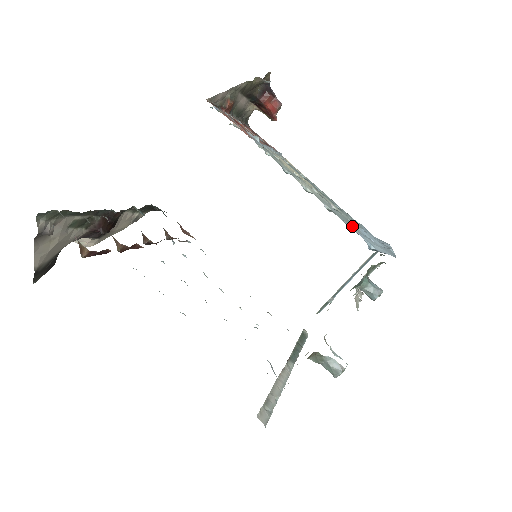
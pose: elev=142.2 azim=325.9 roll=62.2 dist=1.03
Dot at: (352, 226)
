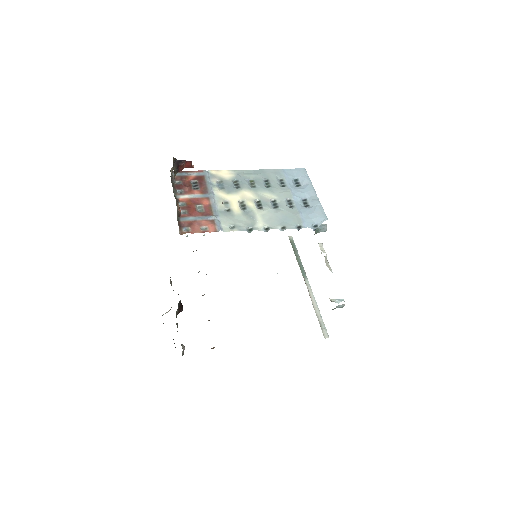
Dot at: (296, 221)
